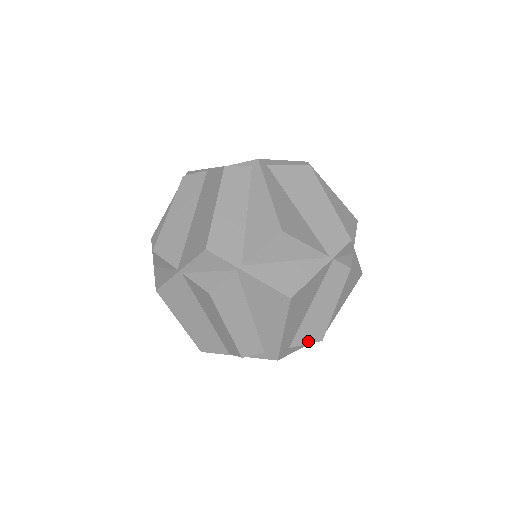
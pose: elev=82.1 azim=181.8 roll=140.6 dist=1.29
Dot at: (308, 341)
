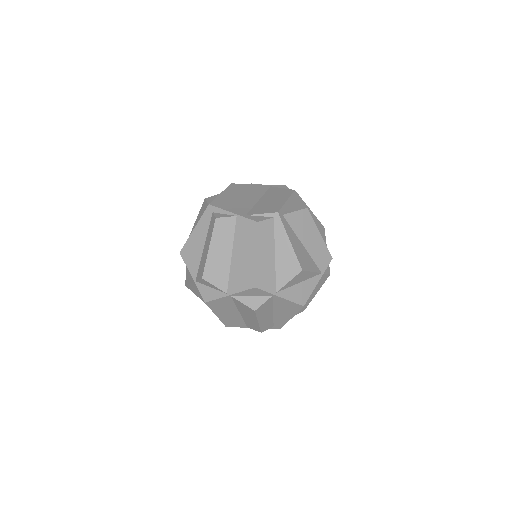
Dot at: (297, 313)
